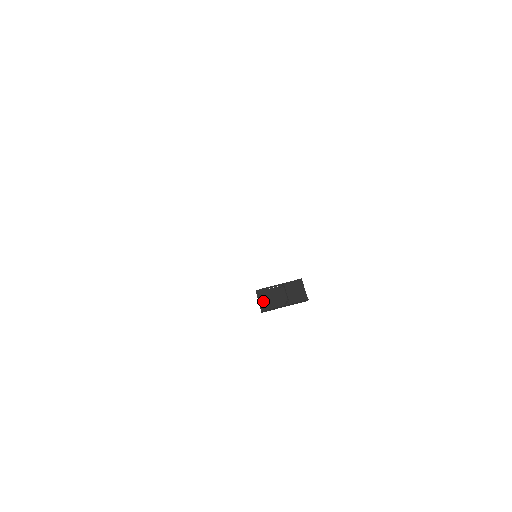
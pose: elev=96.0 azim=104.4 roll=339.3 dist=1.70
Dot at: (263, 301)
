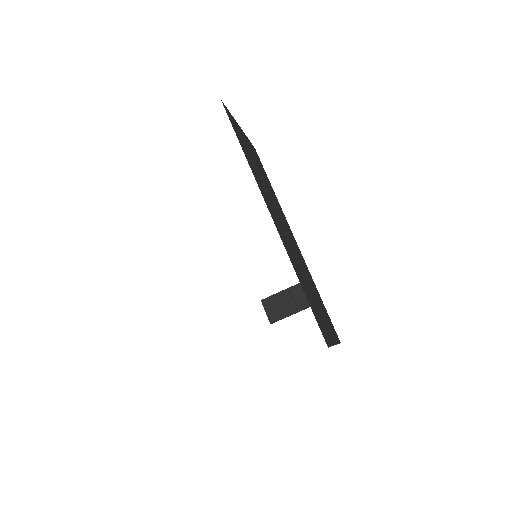
Dot at: (270, 312)
